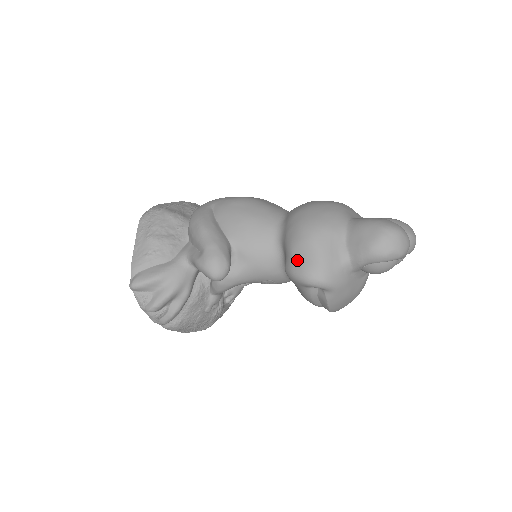
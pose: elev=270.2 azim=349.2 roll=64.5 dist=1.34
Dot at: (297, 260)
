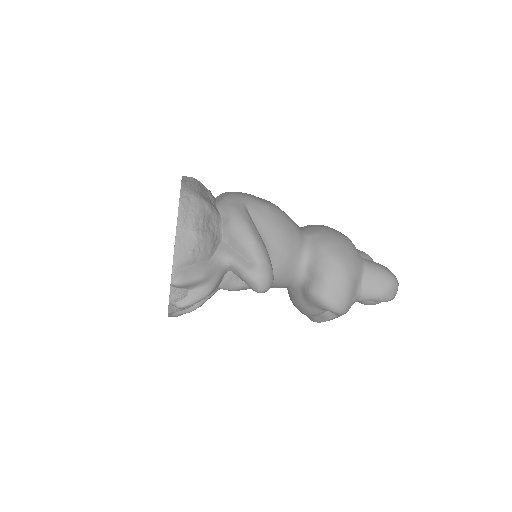
Dot at: (330, 290)
